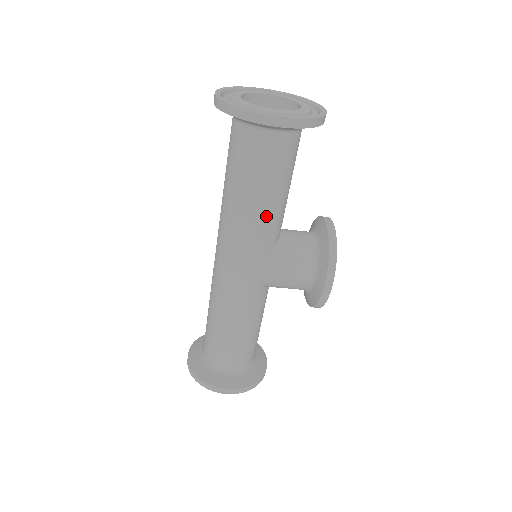
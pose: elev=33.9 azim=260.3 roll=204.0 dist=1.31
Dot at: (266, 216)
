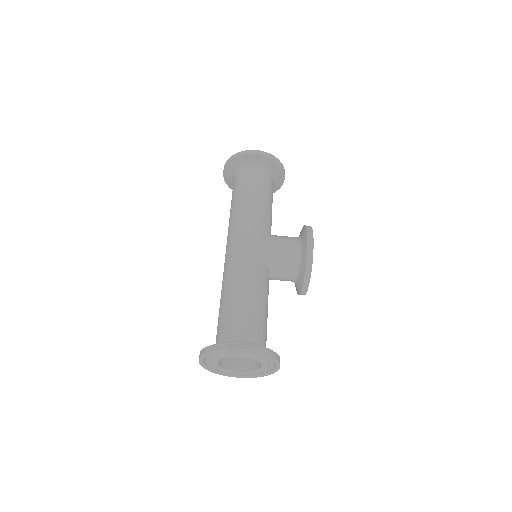
Dot at: (258, 208)
